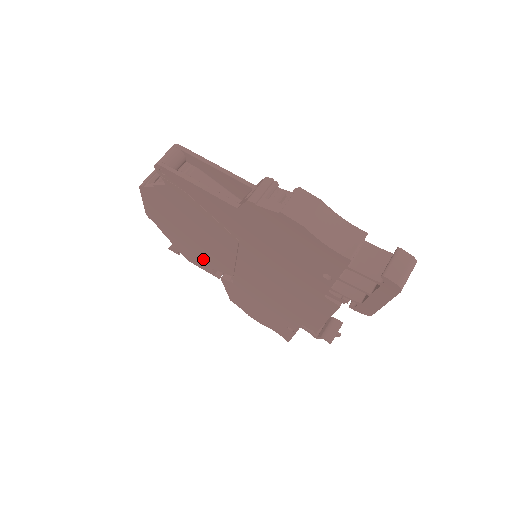
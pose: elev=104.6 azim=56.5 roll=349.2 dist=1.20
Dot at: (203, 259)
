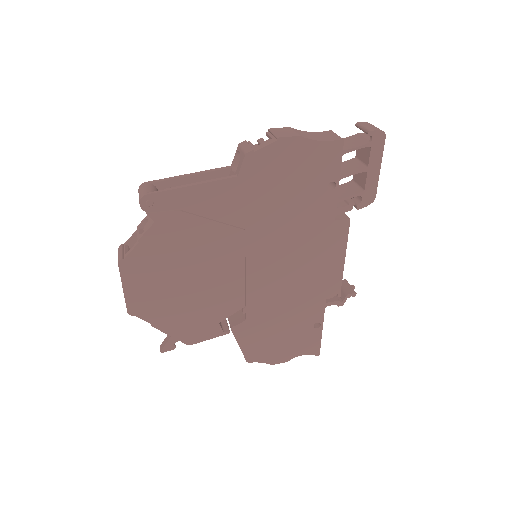
Dot at: (207, 317)
